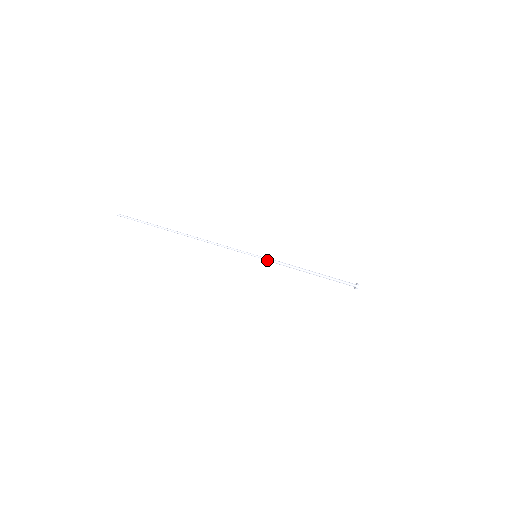
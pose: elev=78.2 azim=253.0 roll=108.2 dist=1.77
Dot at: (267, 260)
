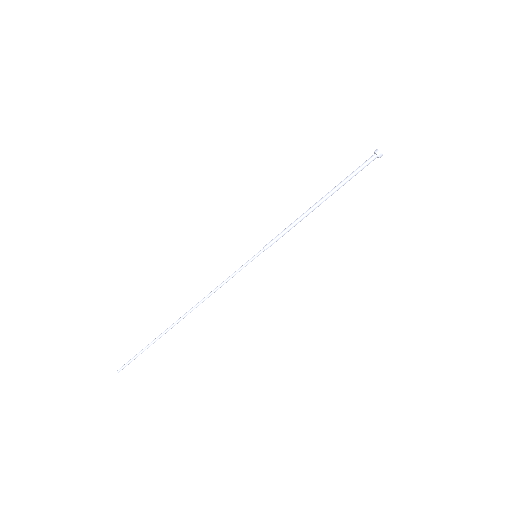
Dot at: occluded
